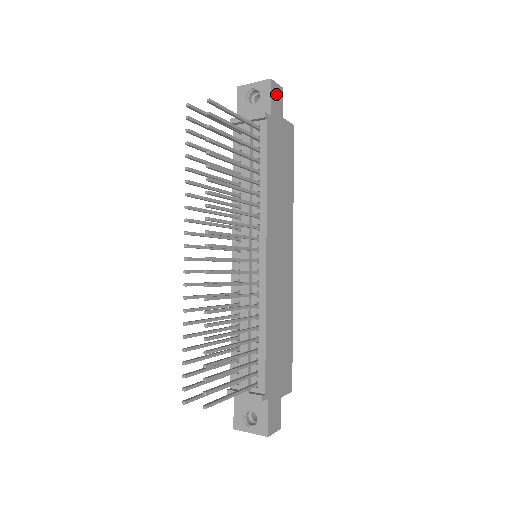
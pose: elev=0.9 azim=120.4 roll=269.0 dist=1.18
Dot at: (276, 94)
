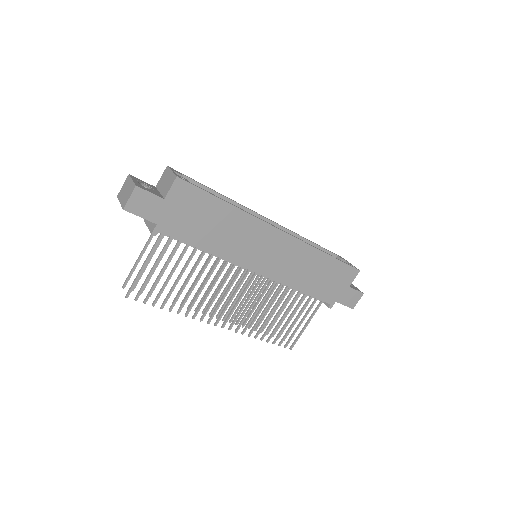
Dot at: (139, 204)
